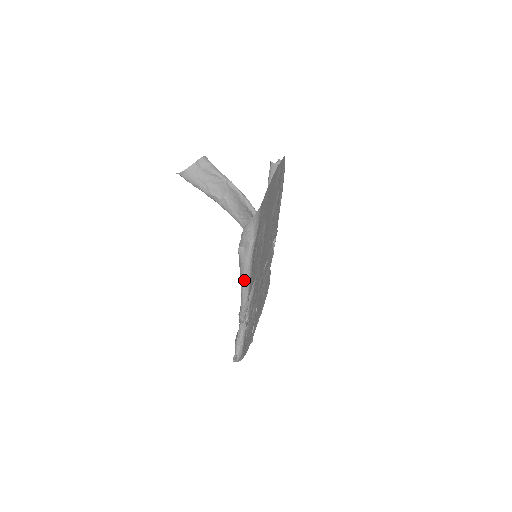
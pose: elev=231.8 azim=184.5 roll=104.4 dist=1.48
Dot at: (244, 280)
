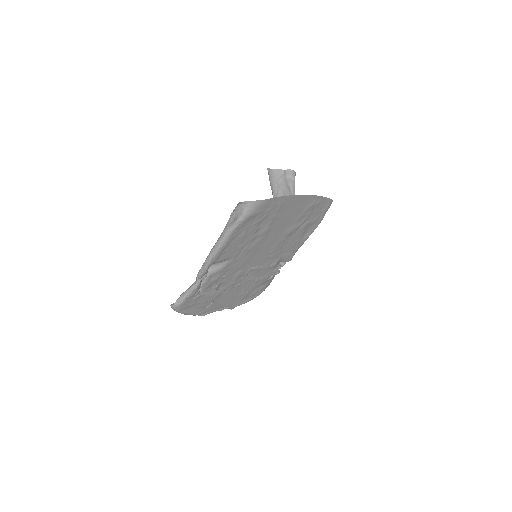
Dot at: (216, 245)
